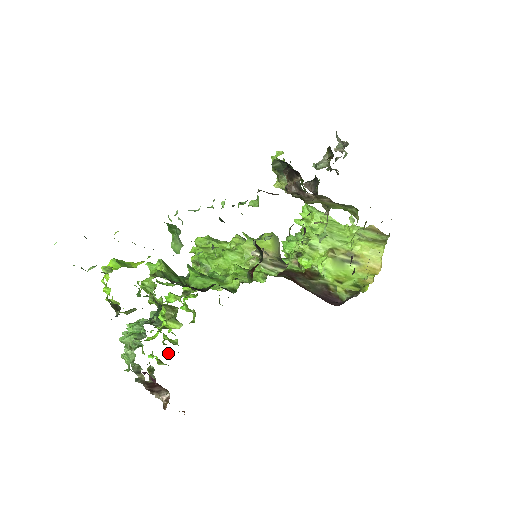
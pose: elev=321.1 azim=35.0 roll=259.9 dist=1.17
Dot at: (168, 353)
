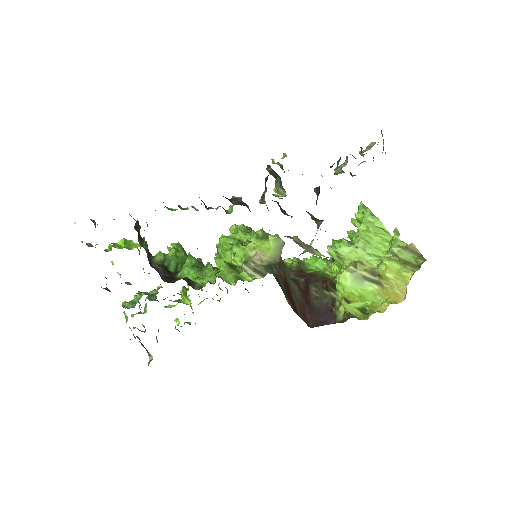
Dot at: (186, 322)
